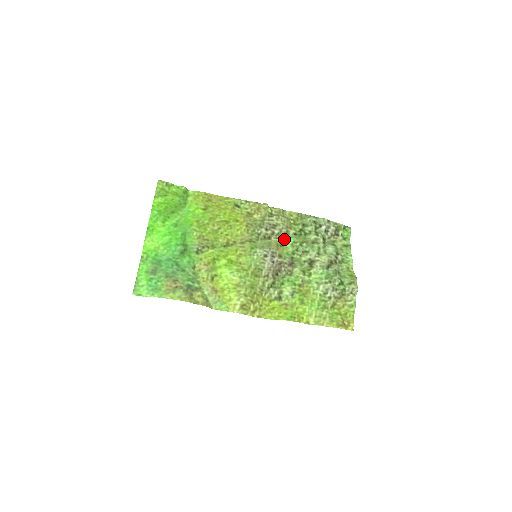
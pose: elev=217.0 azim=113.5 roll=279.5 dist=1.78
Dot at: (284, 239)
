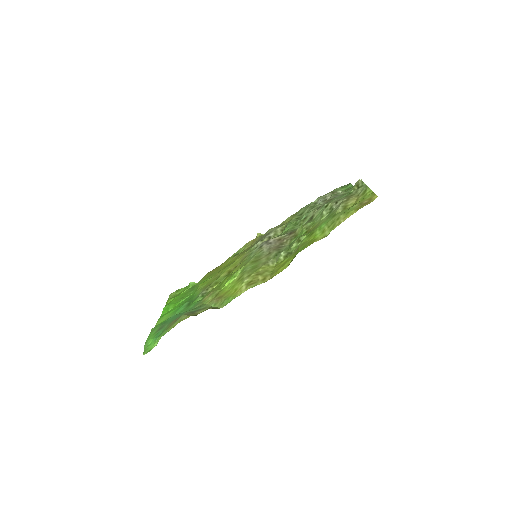
Dot at: (282, 232)
